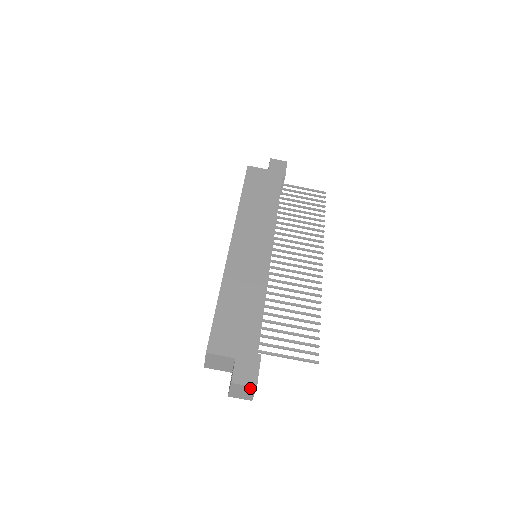
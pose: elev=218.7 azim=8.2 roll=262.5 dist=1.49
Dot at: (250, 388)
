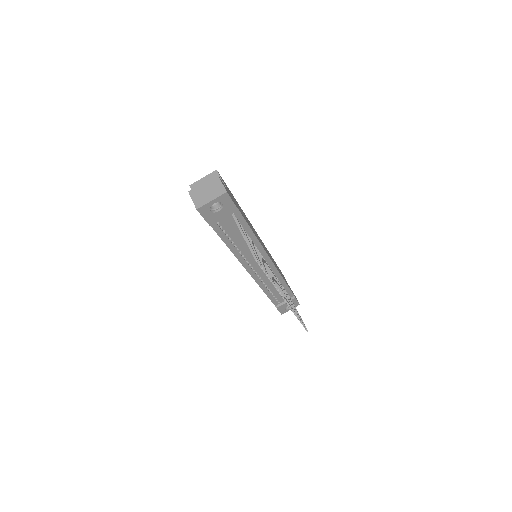
Dot at: (221, 190)
